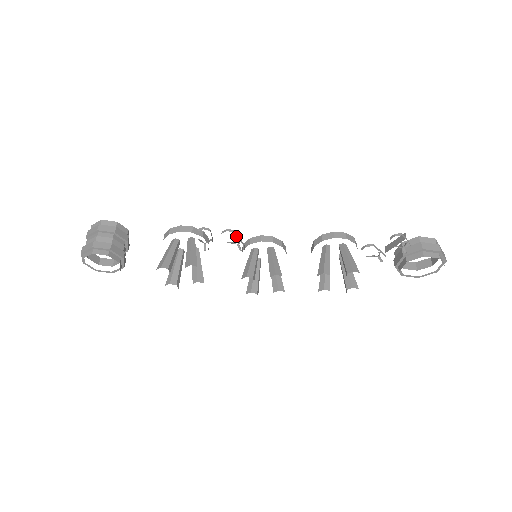
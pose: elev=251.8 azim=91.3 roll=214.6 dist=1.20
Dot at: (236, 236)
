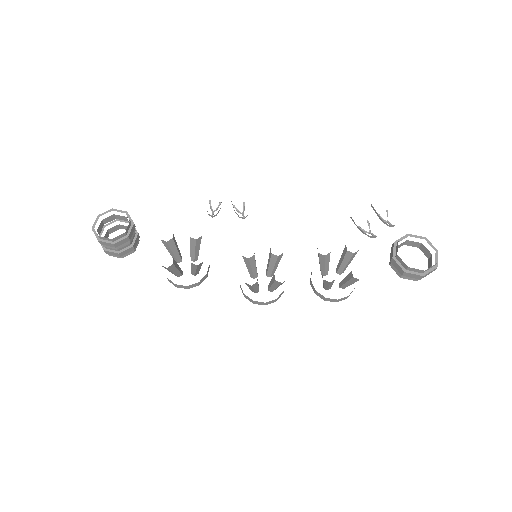
Dot at: occluded
